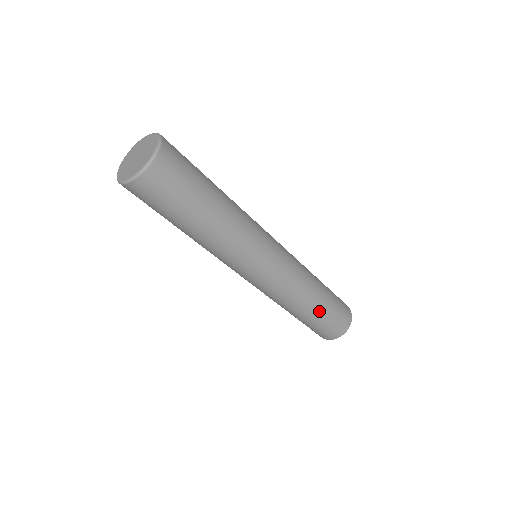
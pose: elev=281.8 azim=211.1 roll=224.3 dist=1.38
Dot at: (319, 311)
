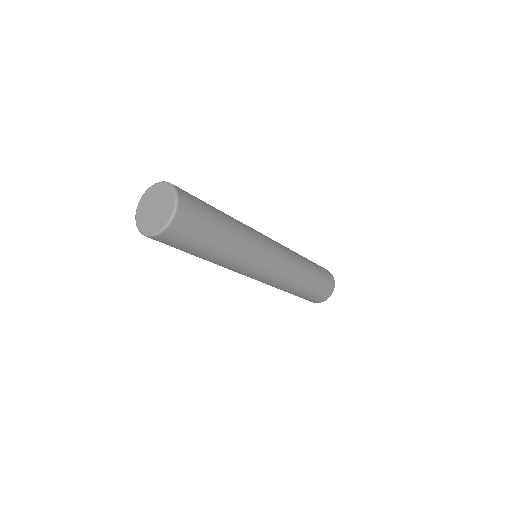
Dot at: (305, 292)
